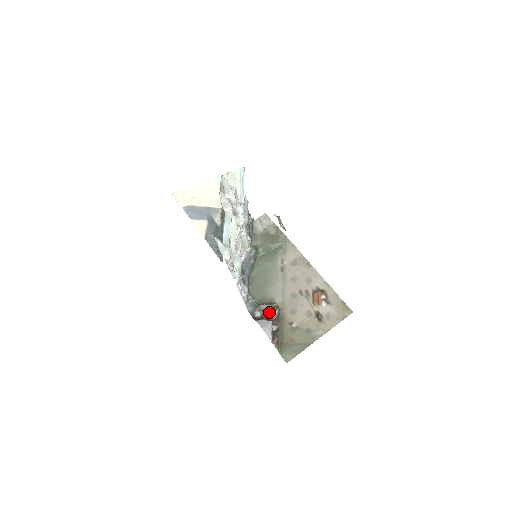
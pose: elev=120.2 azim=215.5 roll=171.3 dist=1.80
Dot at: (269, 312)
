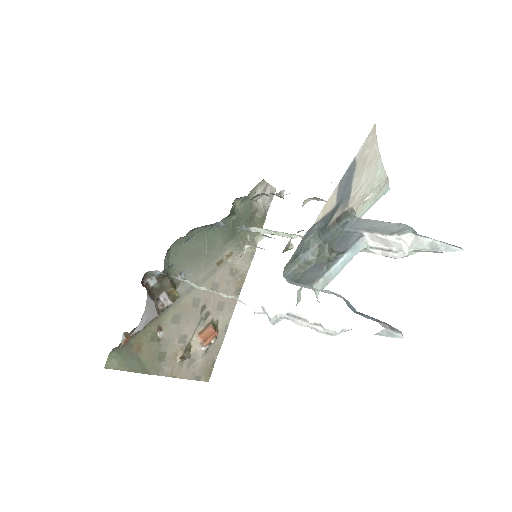
Dot at: (163, 294)
